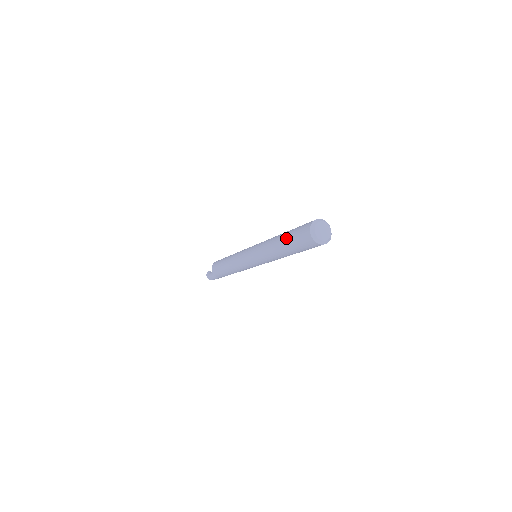
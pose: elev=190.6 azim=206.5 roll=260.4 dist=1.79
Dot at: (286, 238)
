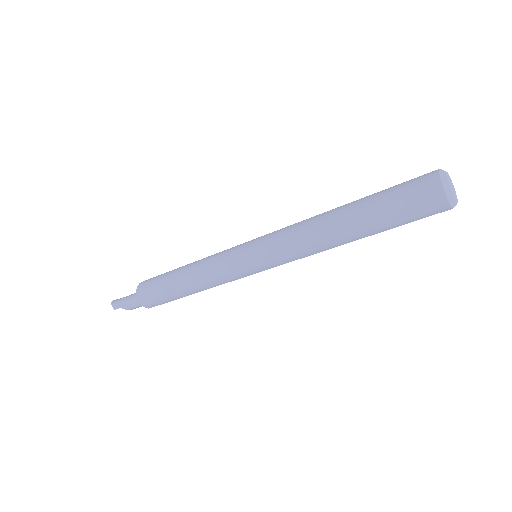
Dot at: (369, 195)
